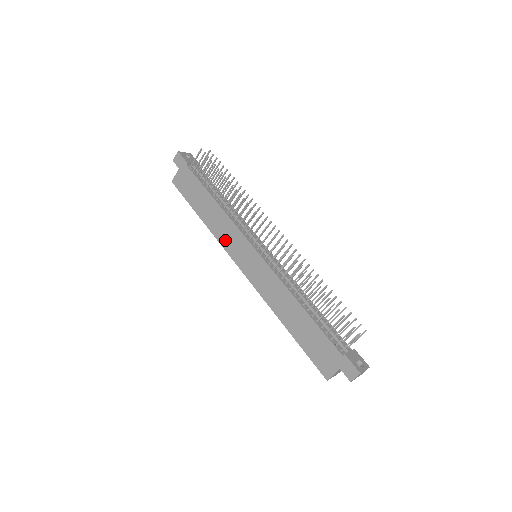
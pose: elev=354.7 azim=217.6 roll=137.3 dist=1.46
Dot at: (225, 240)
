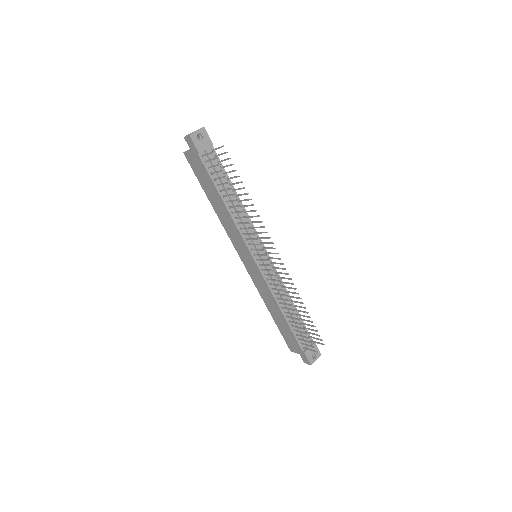
Dot at: (231, 235)
